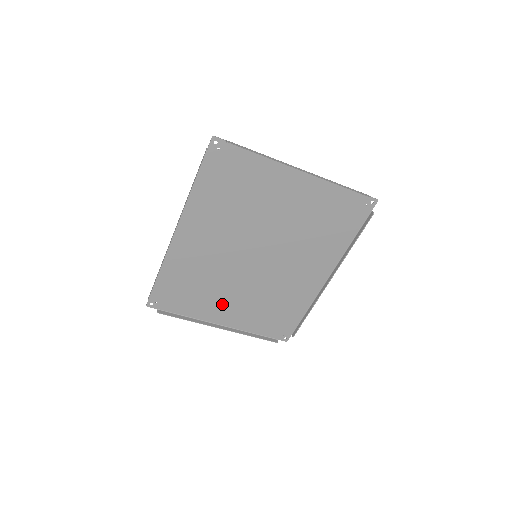
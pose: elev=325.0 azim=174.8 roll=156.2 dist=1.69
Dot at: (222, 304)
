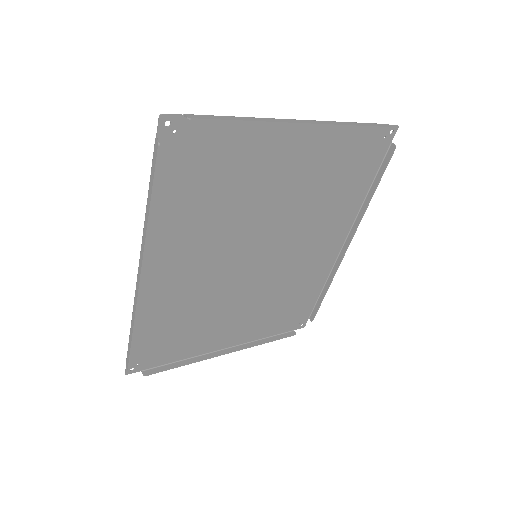
Dot at: (223, 327)
